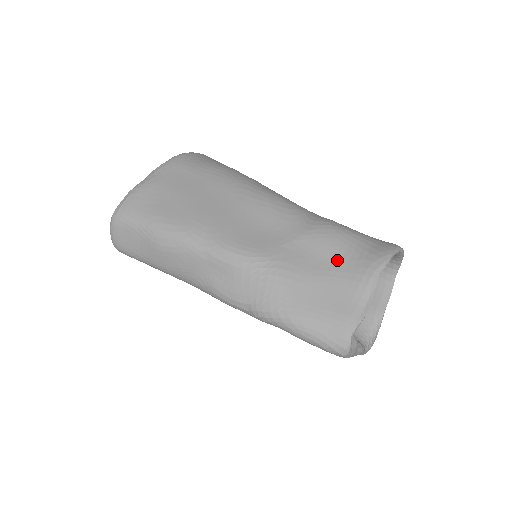
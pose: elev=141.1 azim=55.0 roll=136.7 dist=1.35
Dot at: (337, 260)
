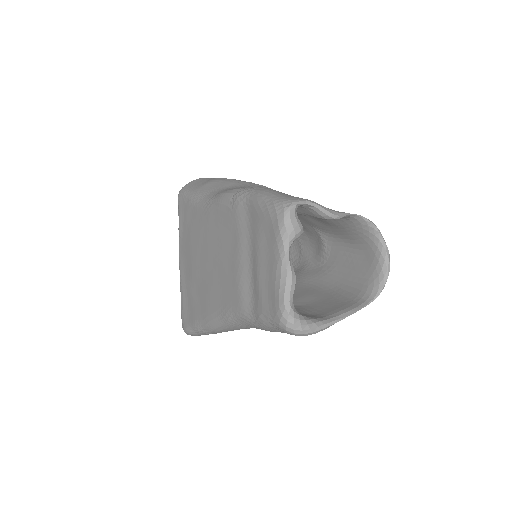
Dot at: occluded
